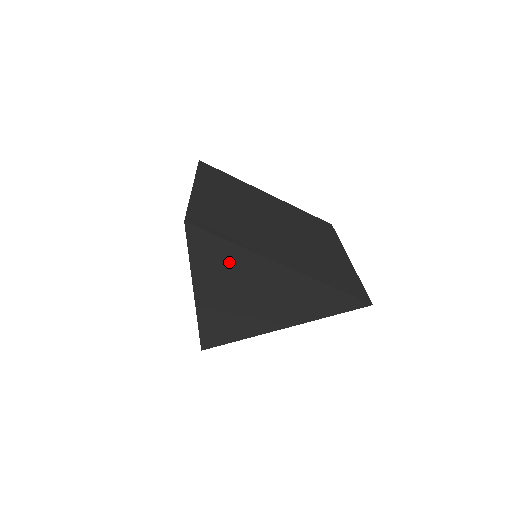
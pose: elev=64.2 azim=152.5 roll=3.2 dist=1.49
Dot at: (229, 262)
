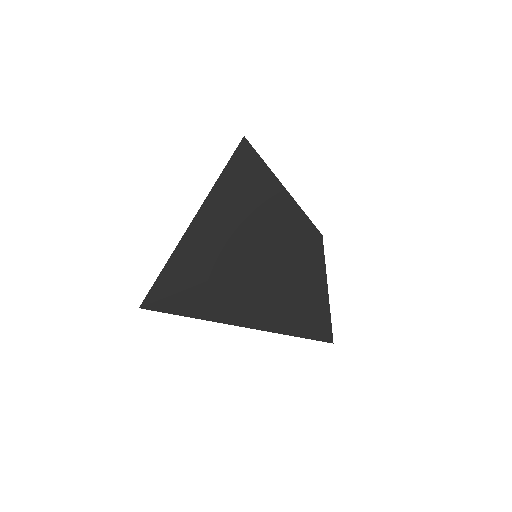
Dot at: (244, 175)
